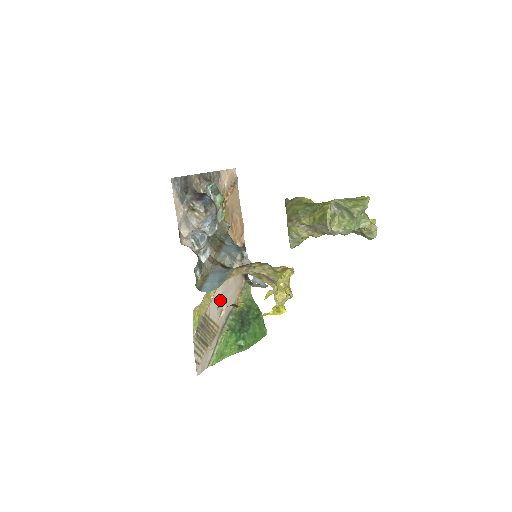
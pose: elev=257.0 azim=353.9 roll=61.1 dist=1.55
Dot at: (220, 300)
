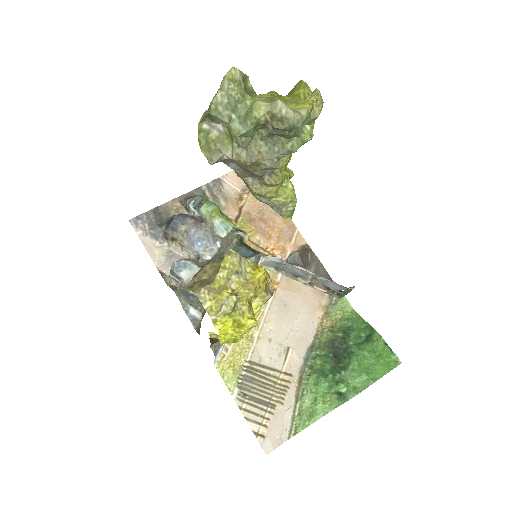
Dot at: (278, 335)
